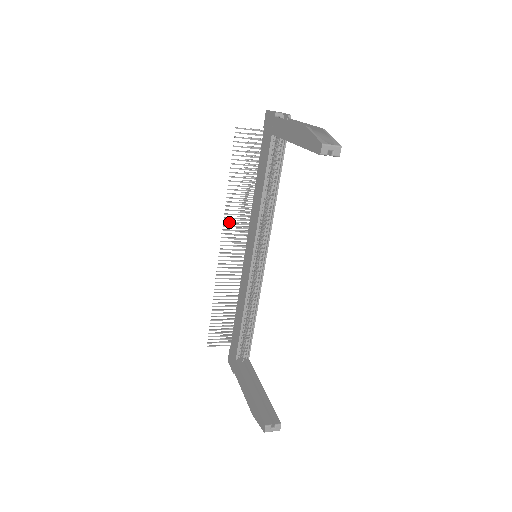
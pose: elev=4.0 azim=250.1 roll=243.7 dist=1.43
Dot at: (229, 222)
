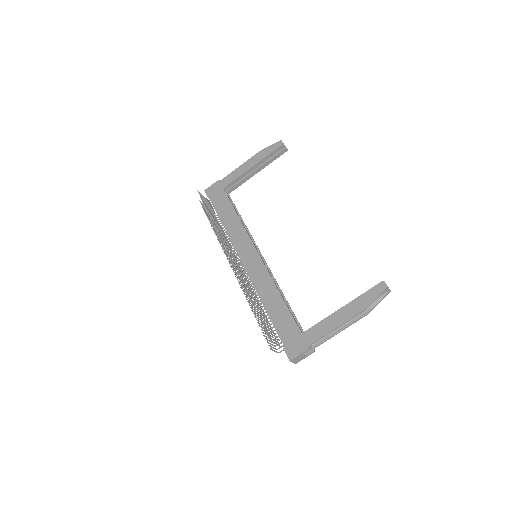
Dot at: (223, 241)
